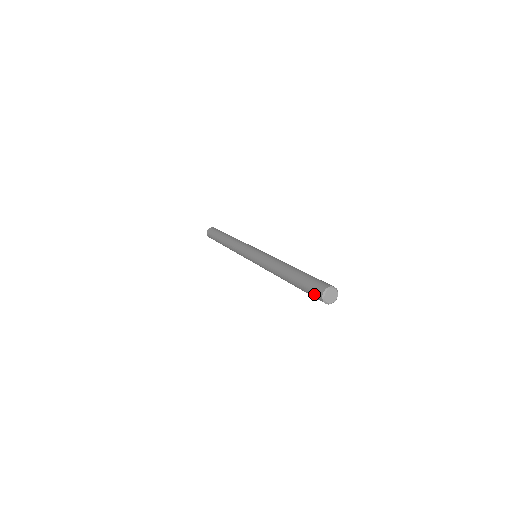
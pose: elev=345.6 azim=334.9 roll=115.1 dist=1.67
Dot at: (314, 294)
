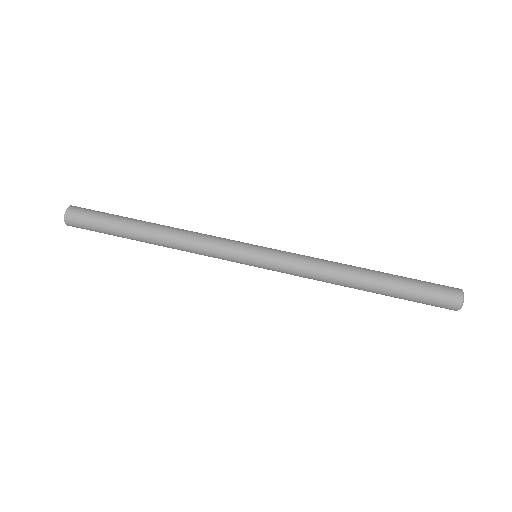
Dot at: (443, 302)
